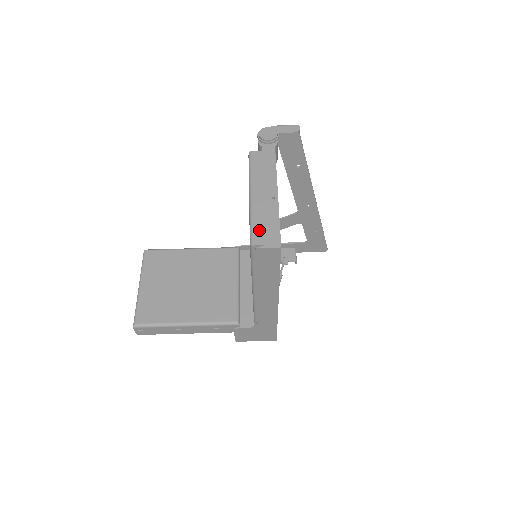
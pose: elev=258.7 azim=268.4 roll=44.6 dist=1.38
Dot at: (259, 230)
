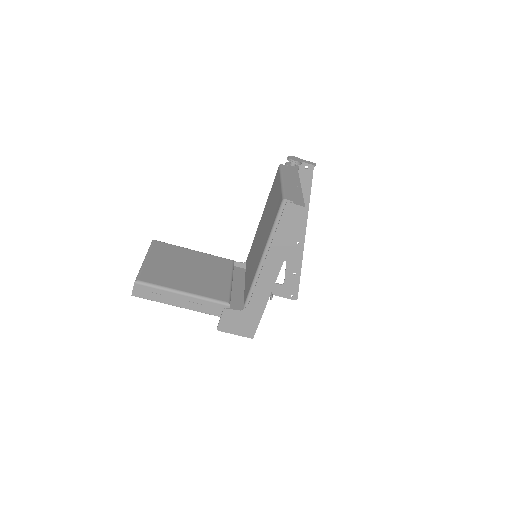
Dot at: (289, 195)
